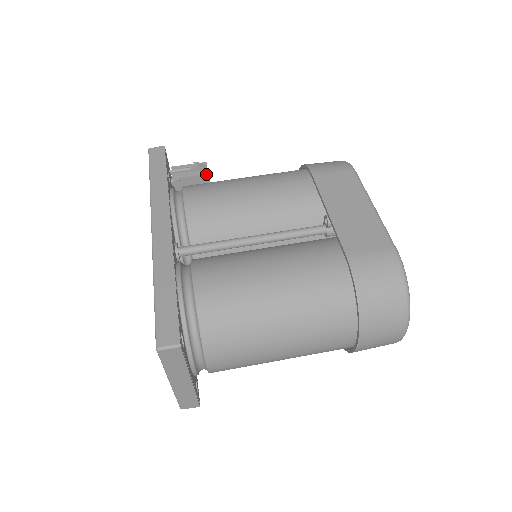
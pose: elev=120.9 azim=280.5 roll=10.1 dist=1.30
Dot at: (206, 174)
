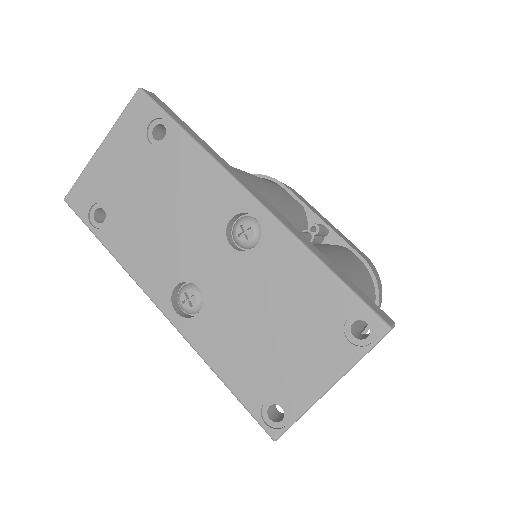
Dot at: occluded
